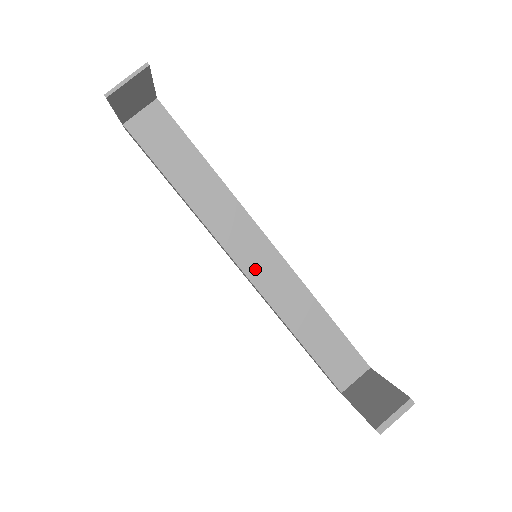
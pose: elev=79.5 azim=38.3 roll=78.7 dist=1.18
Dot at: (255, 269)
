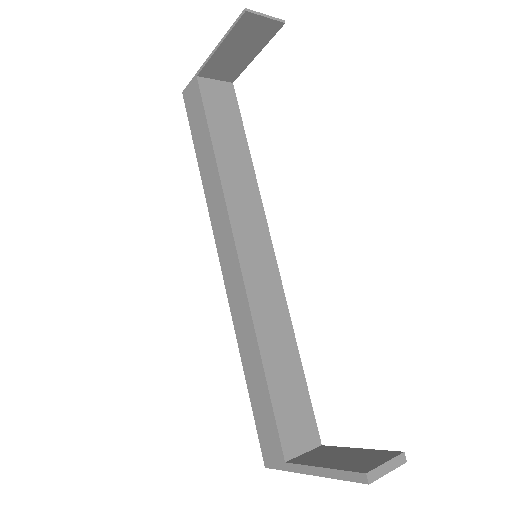
Dot at: (251, 266)
